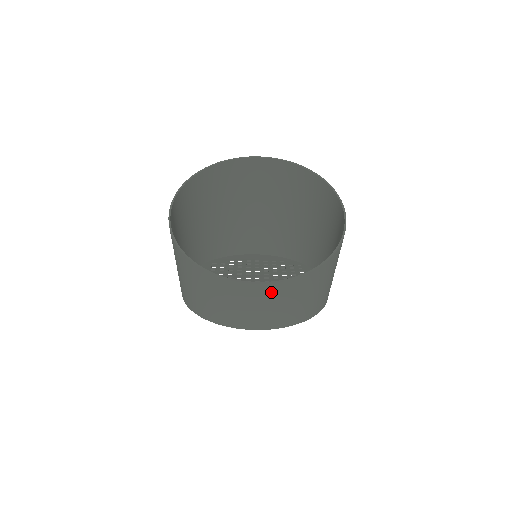
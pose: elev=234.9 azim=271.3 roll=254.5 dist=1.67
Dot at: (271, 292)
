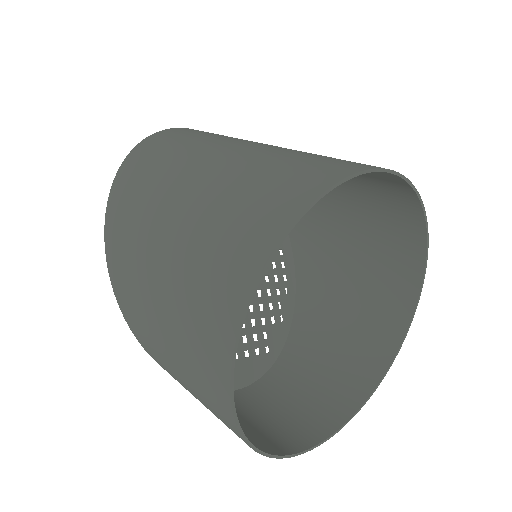
Dot at: (307, 430)
